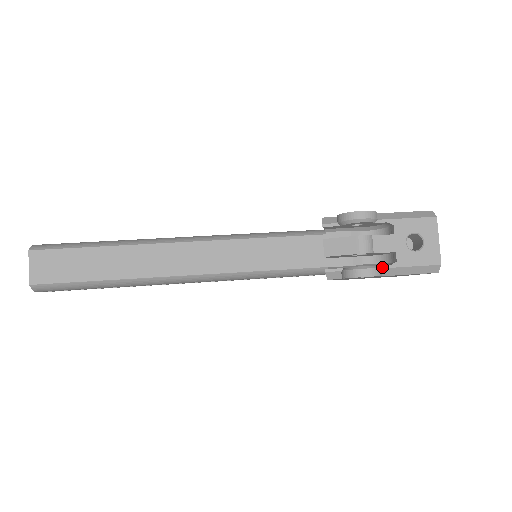
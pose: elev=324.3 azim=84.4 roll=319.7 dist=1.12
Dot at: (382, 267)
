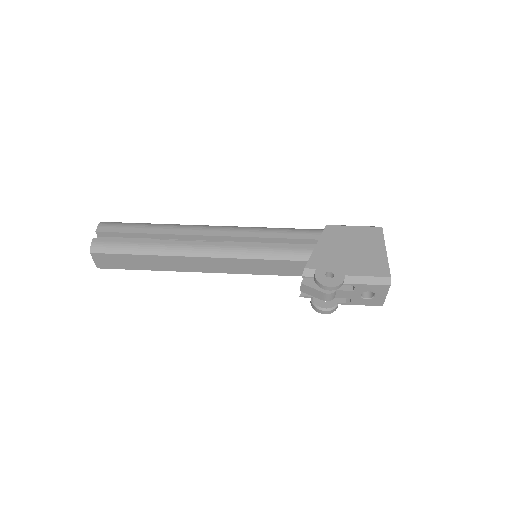
Dot at: occluded
